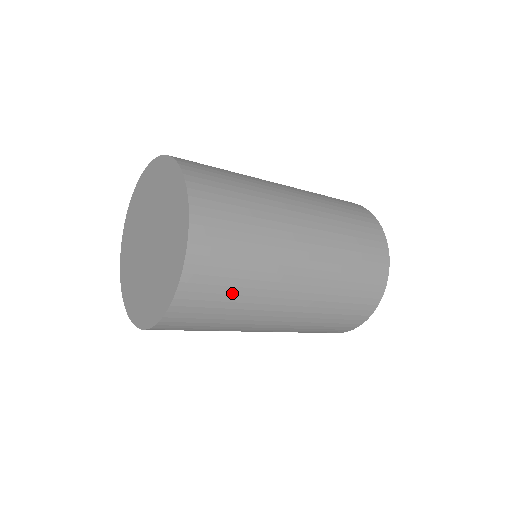
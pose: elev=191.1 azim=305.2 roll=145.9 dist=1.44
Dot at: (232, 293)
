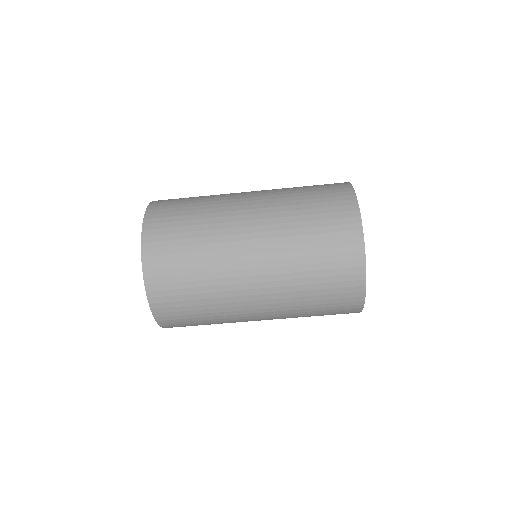
Dot at: (187, 244)
